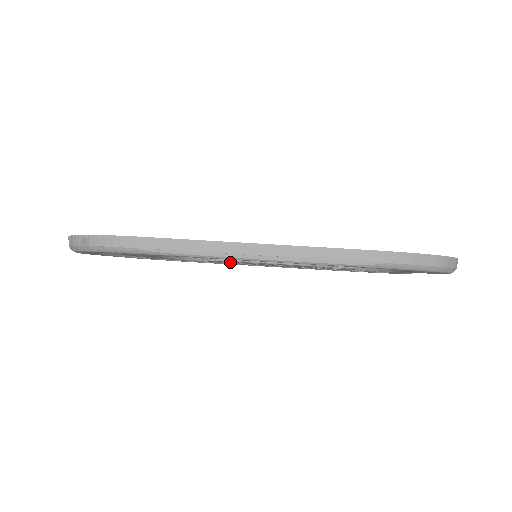
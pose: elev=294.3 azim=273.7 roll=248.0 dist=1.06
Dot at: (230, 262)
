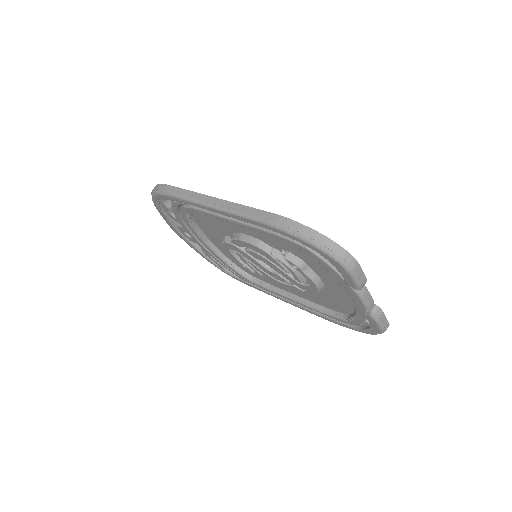
Dot at: (238, 254)
